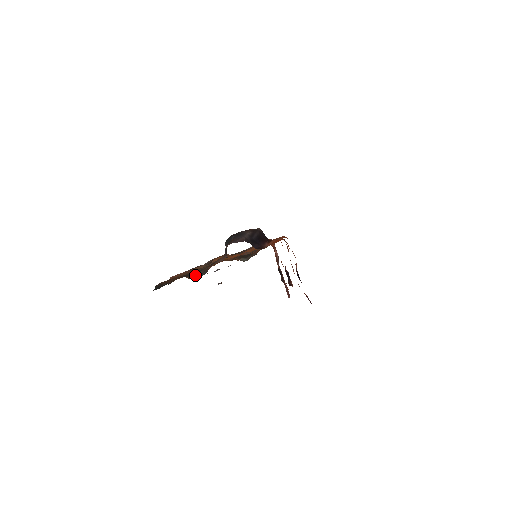
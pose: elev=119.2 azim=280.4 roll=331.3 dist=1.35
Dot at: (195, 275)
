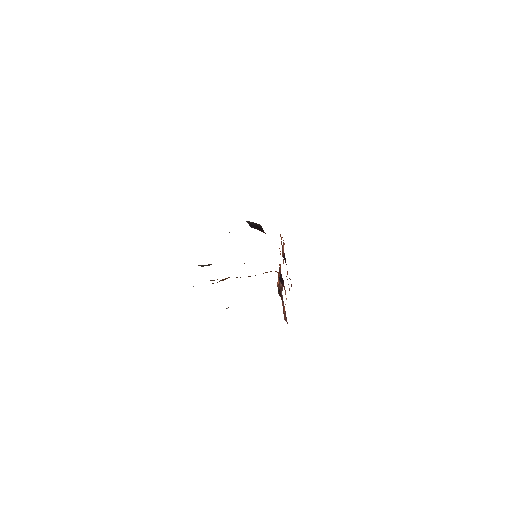
Dot at: (202, 266)
